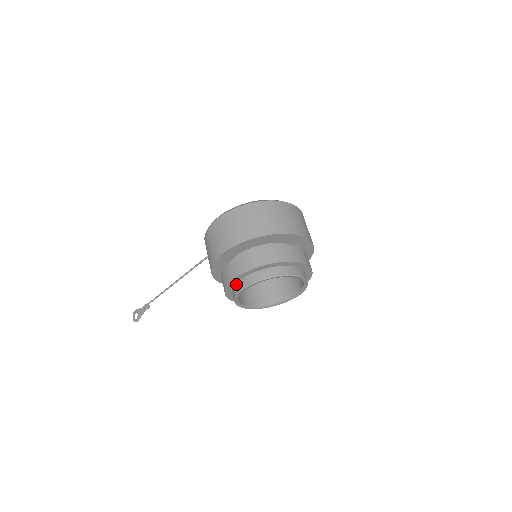
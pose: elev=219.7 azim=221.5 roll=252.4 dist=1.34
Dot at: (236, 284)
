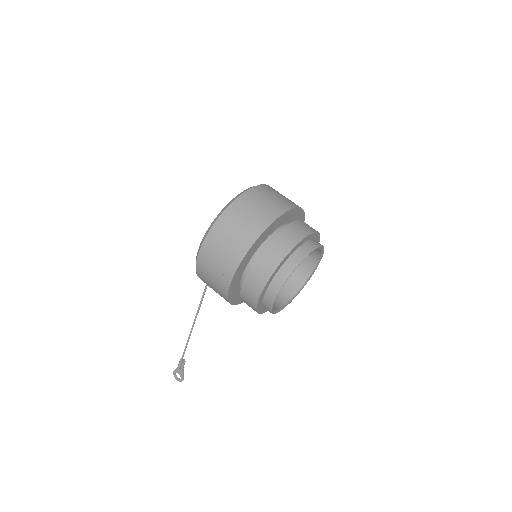
Dot at: (263, 299)
